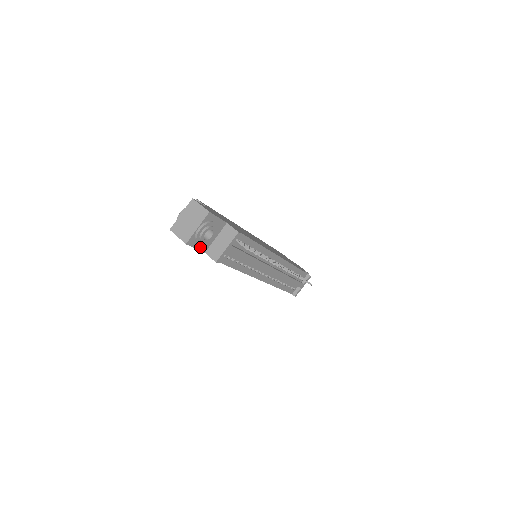
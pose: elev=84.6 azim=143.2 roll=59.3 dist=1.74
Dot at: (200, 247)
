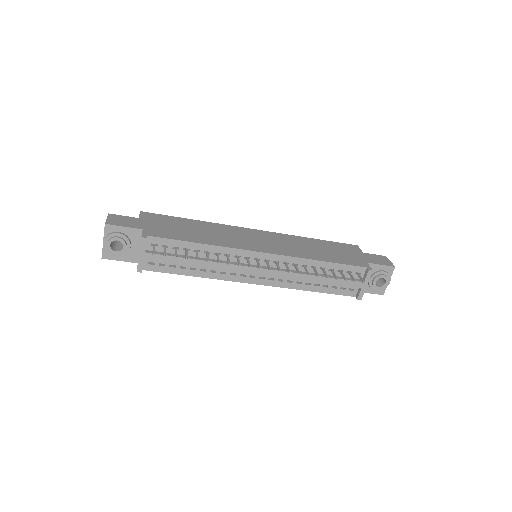
Dot at: (126, 259)
